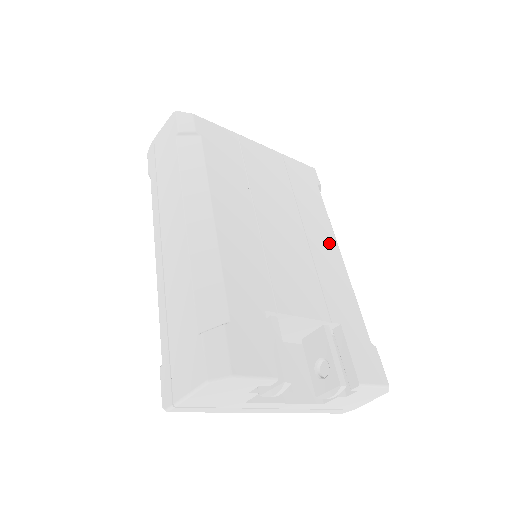
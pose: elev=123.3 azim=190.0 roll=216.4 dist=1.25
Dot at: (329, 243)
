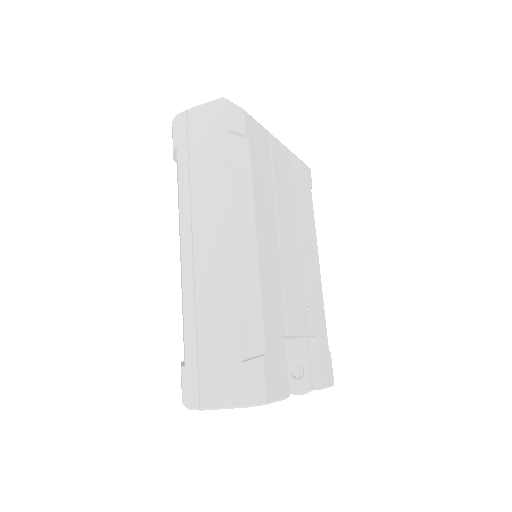
Dot at: (314, 255)
